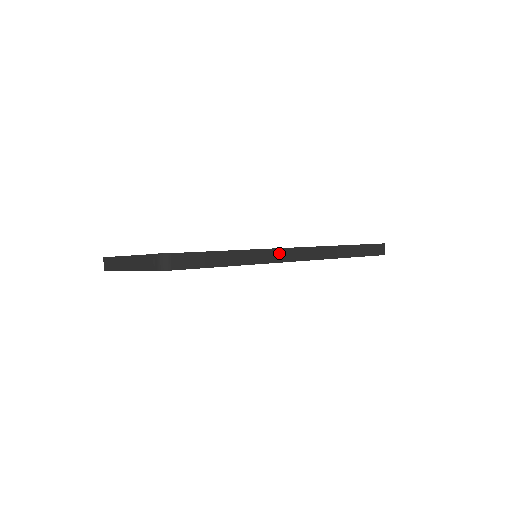
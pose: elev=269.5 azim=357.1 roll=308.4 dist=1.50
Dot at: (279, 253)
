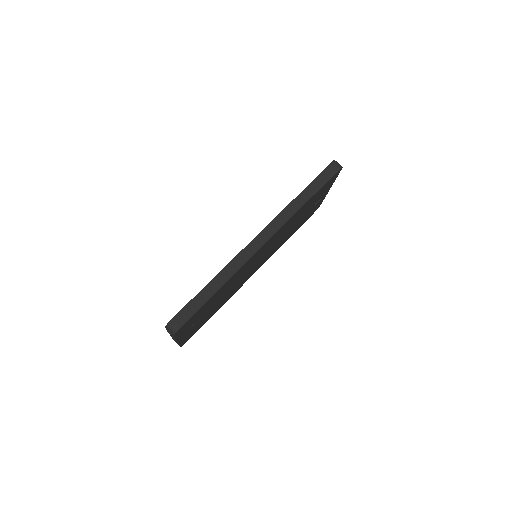
Dot at: (245, 252)
